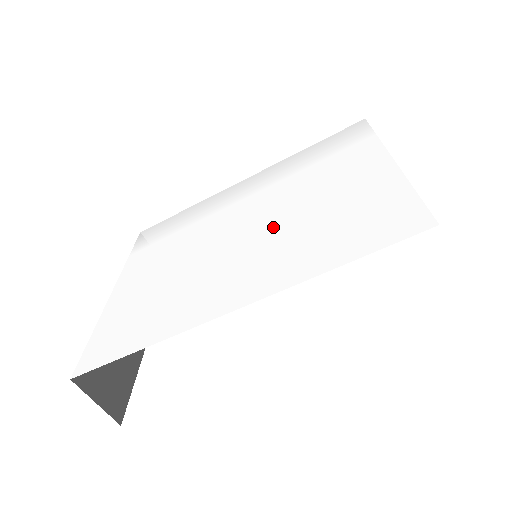
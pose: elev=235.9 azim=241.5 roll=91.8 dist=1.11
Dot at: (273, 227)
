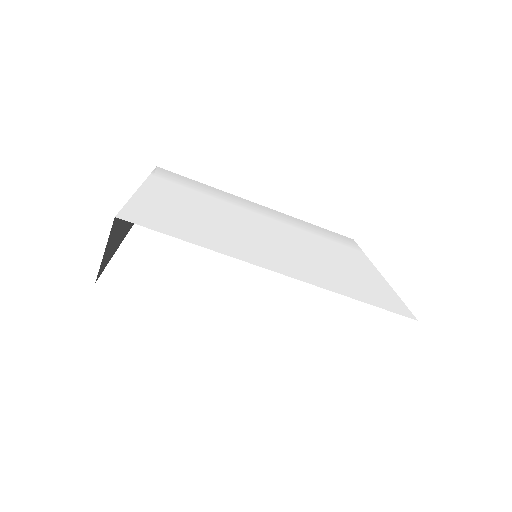
Dot at: (298, 248)
